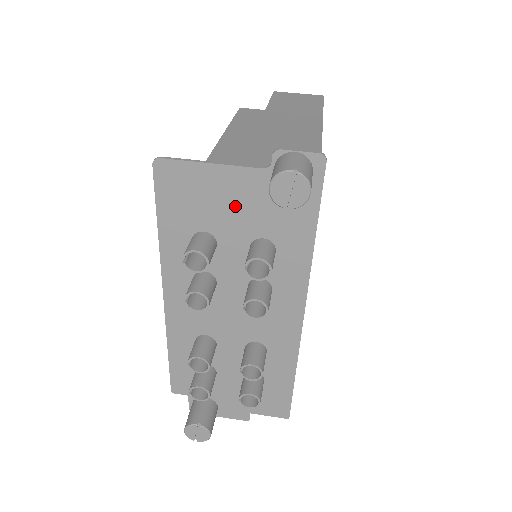
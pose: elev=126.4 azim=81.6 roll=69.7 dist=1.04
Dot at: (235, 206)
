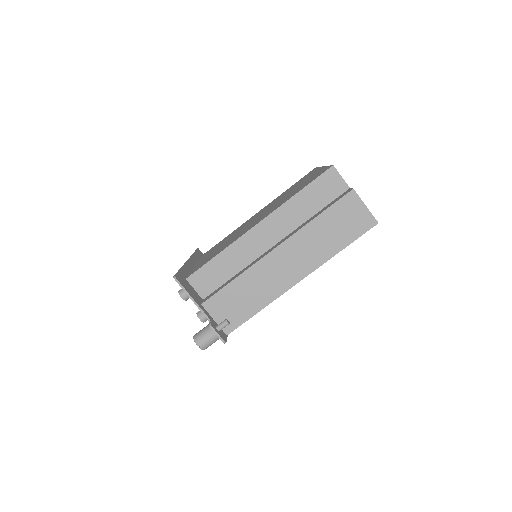
Dot at: occluded
